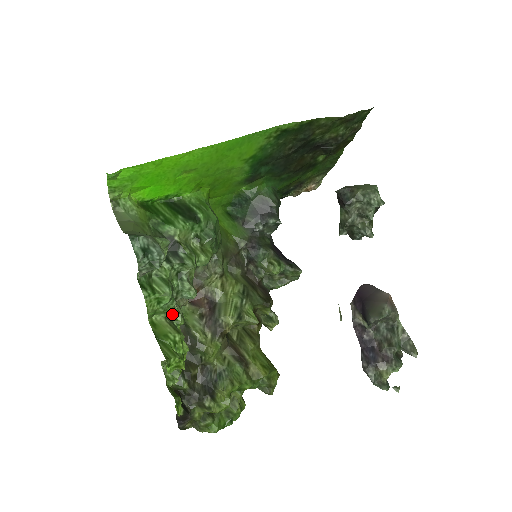
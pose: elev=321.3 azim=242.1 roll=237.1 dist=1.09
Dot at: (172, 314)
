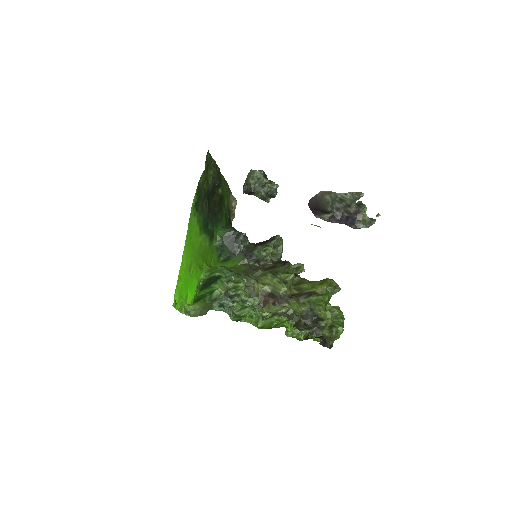
Dot at: (263, 316)
